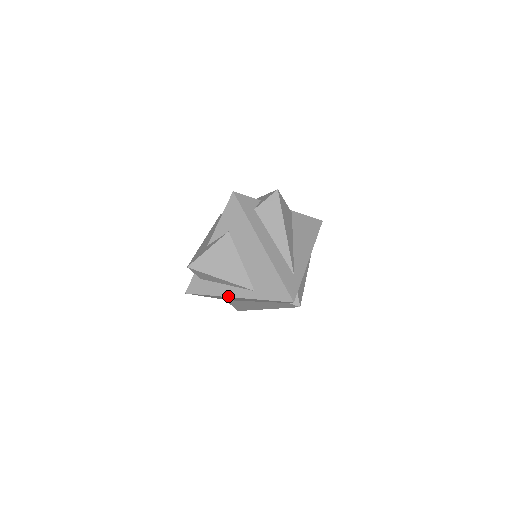
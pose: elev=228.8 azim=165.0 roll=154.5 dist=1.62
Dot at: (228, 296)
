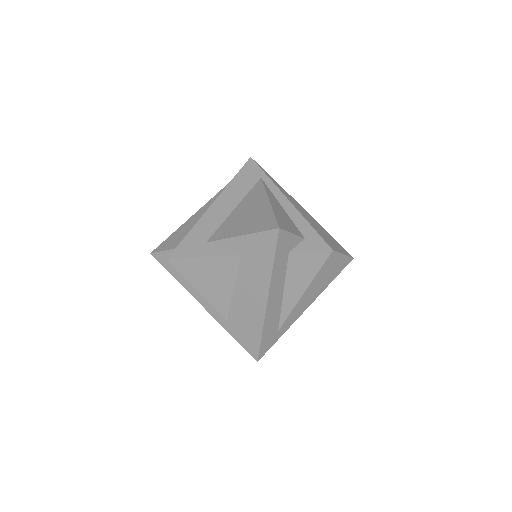
Dot at: (196, 299)
